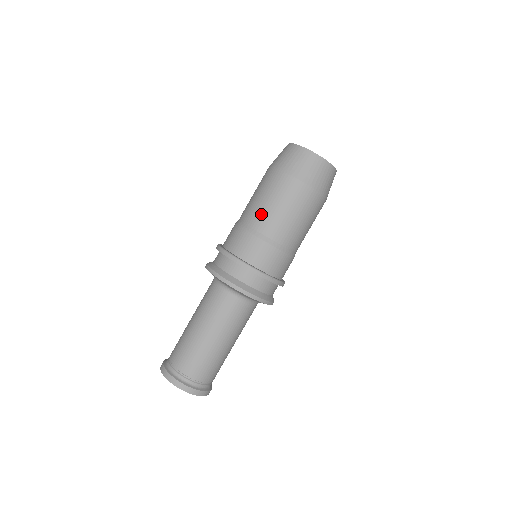
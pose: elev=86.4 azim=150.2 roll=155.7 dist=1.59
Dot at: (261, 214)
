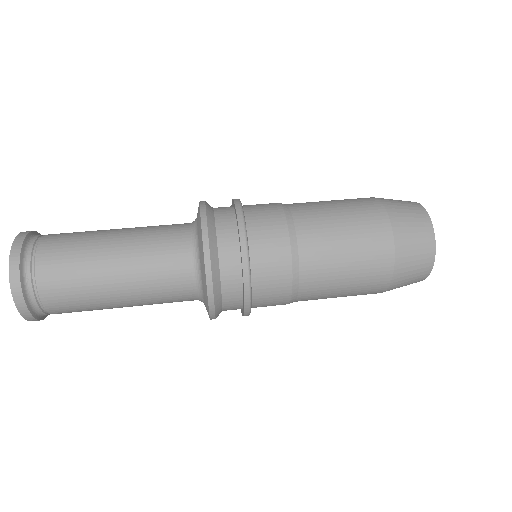
Dot at: occluded
